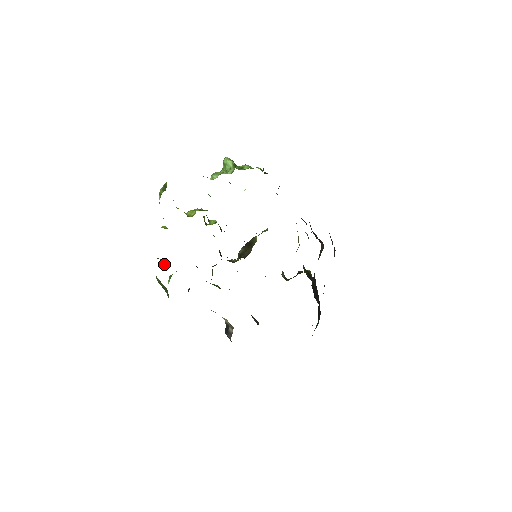
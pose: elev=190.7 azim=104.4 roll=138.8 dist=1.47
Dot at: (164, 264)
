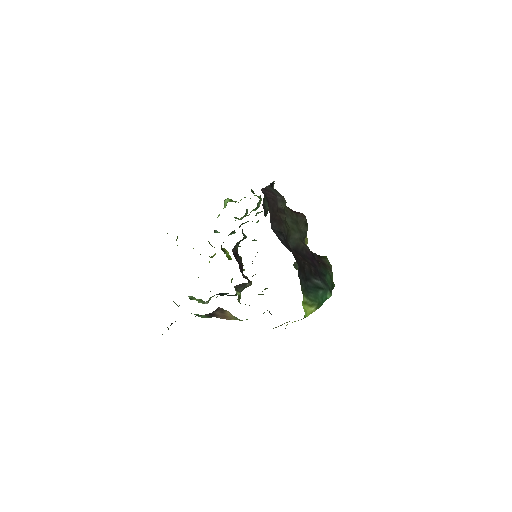
Dot at: occluded
